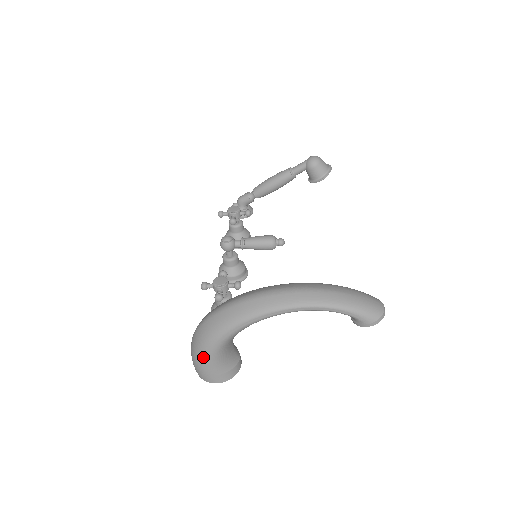
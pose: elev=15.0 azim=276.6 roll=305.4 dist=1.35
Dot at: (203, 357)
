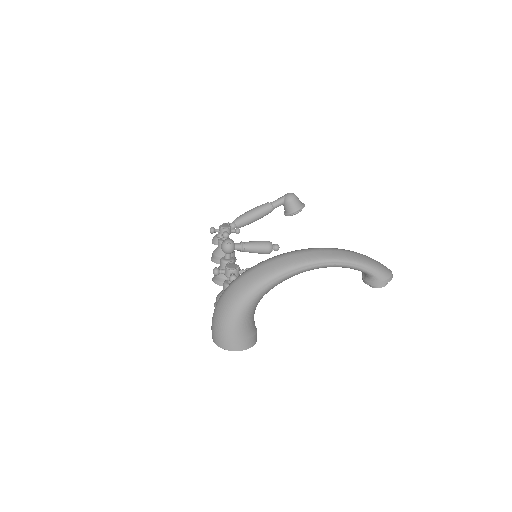
Dot at: (232, 317)
